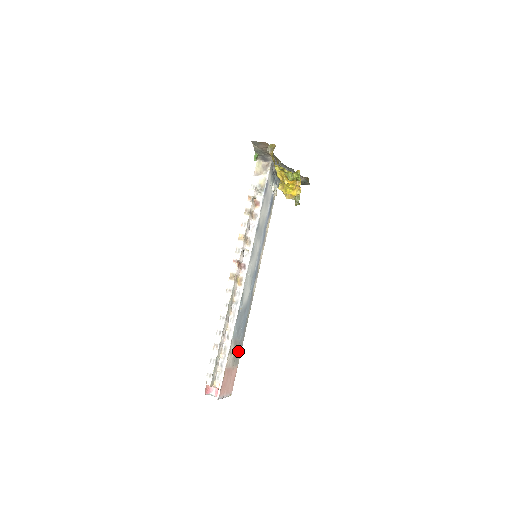
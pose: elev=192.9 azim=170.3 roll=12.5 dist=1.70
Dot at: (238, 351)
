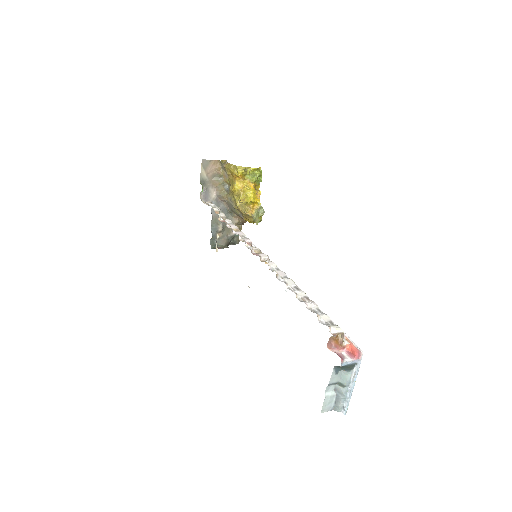
Dot at: occluded
